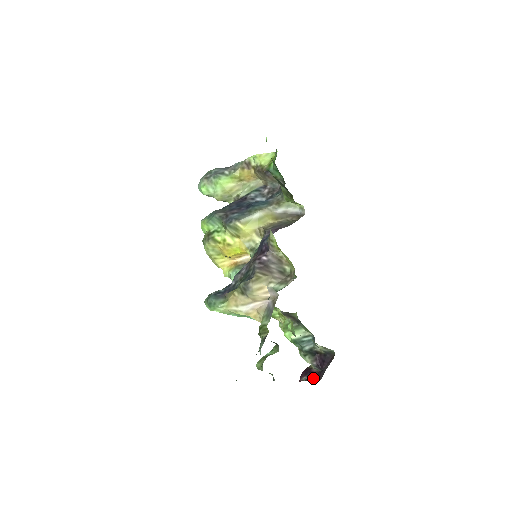
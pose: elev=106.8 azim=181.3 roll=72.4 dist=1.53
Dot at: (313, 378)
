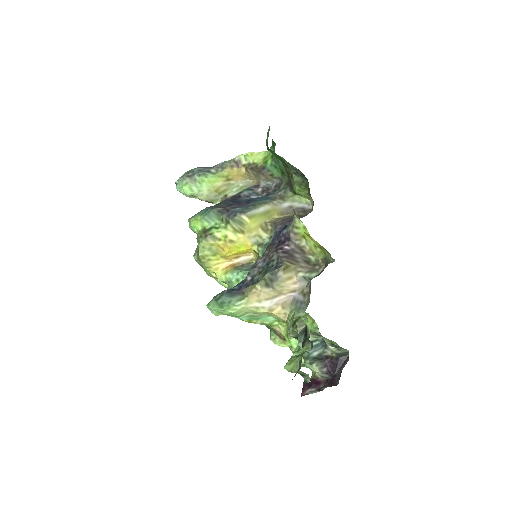
Dot at: (328, 385)
